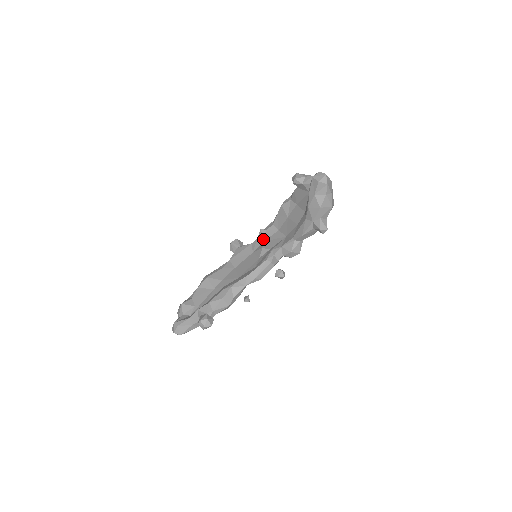
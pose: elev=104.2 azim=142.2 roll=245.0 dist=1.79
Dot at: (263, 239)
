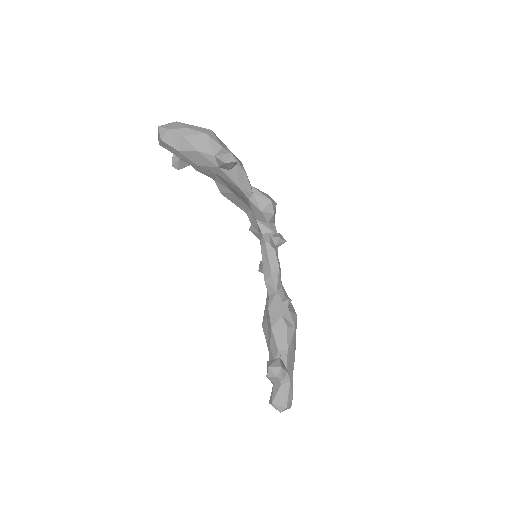
Dot at: (258, 234)
